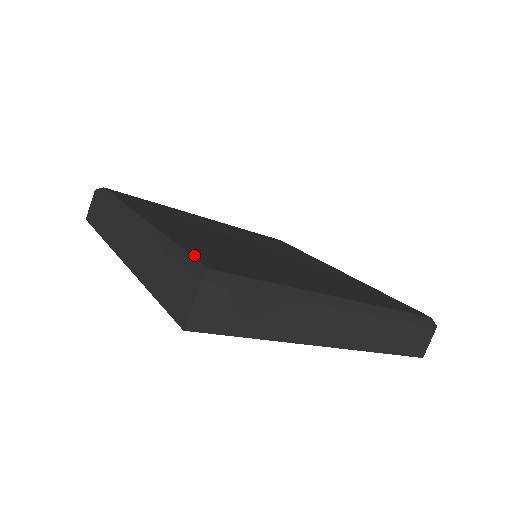
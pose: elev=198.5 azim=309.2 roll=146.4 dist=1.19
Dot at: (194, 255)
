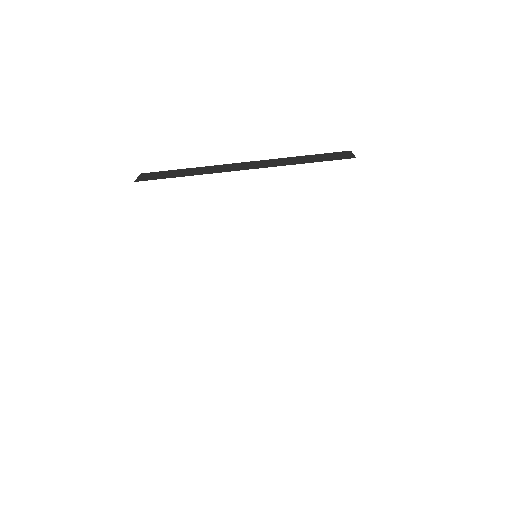
Dot at: occluded
